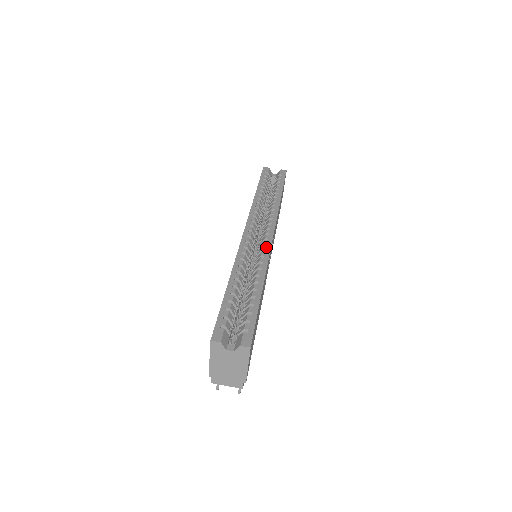
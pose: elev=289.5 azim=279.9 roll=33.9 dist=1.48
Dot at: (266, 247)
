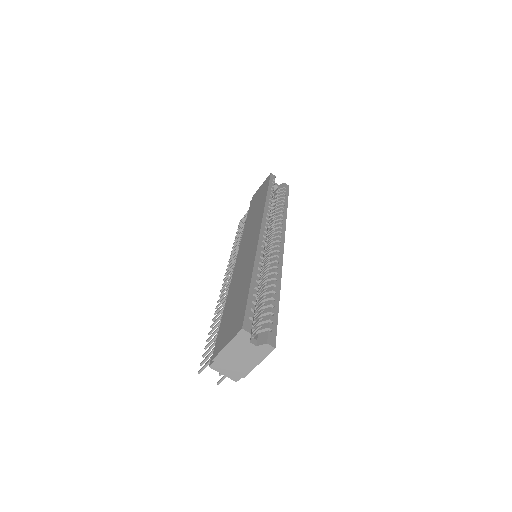
Dot at: (280, 254)
